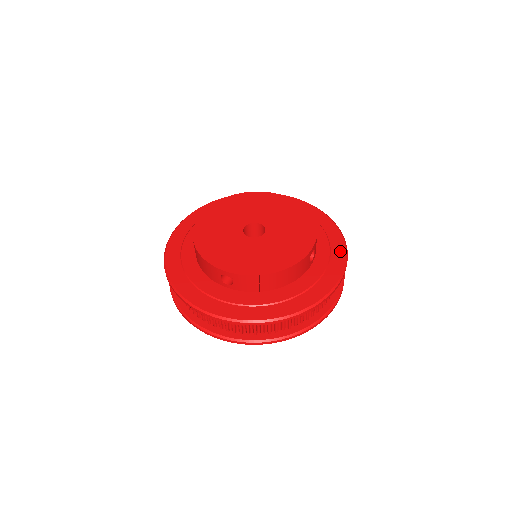
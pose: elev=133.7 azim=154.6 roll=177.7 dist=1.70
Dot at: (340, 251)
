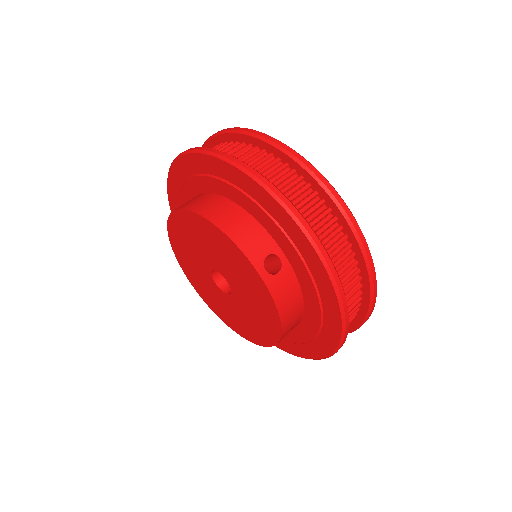
Dot at: (277, 211)
